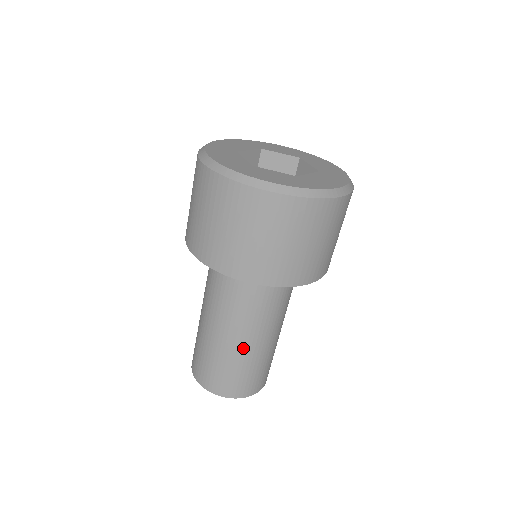
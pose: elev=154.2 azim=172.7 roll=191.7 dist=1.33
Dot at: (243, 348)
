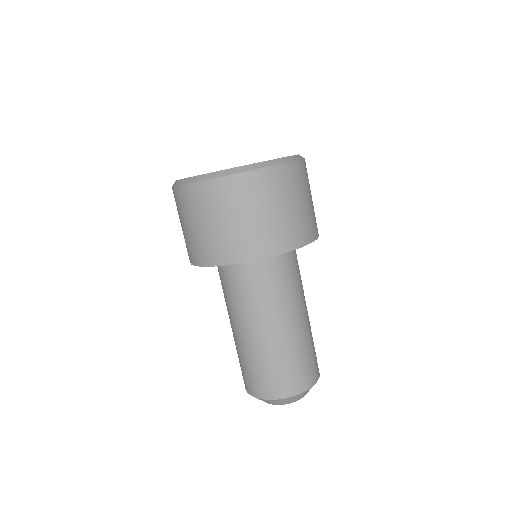
Dot at: (274, 339)
